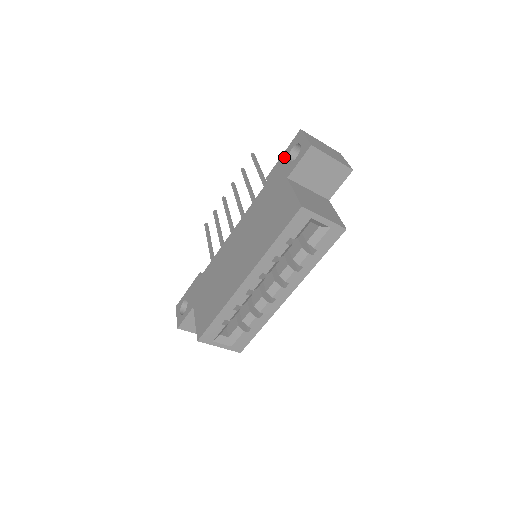
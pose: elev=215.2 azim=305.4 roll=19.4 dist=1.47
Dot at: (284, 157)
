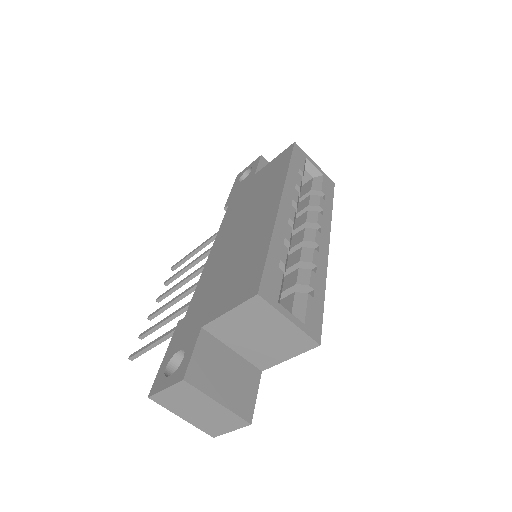
Dot at: (235, 187)
